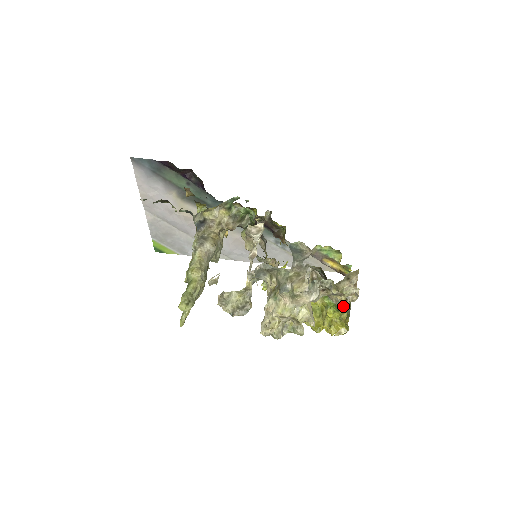
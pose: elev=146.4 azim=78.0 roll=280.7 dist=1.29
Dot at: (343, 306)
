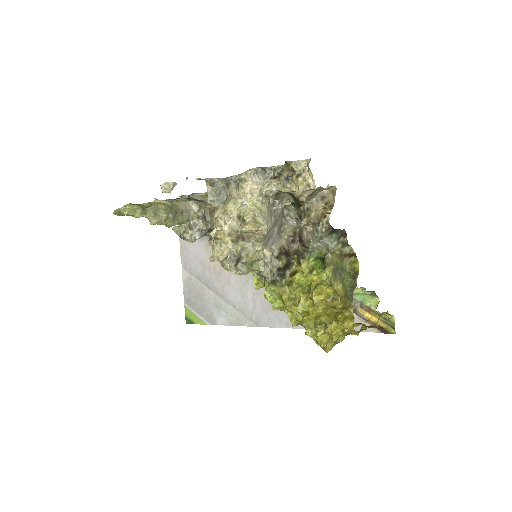
Dot at: (332, 264)
